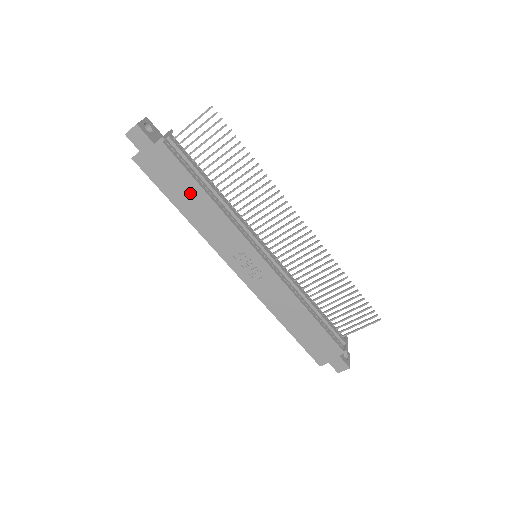
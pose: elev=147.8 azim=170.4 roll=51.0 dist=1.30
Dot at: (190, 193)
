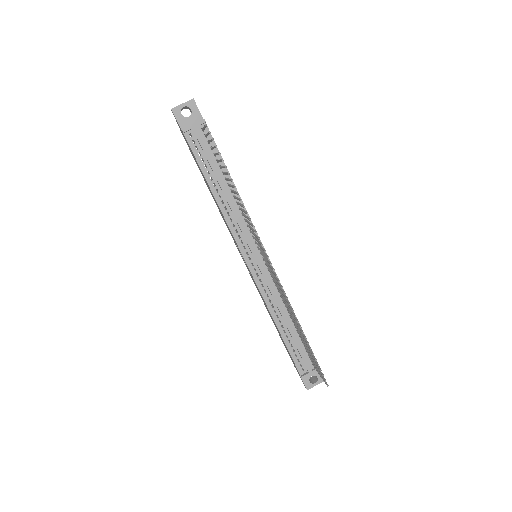
Dot at: occluded
